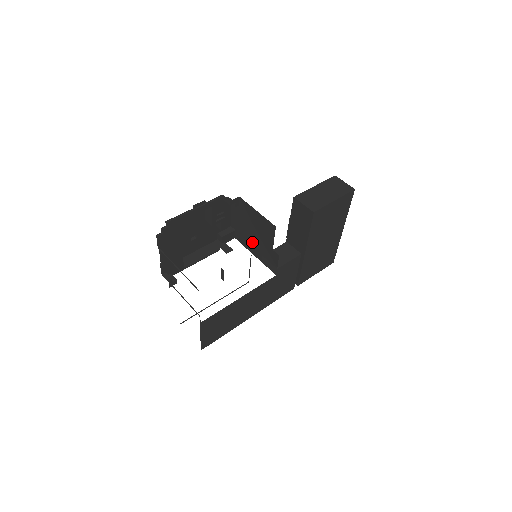
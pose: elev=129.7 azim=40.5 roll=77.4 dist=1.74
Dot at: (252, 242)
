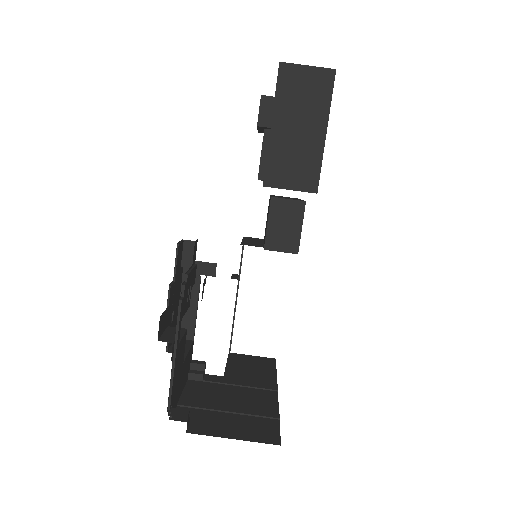
Dot at: occluded
